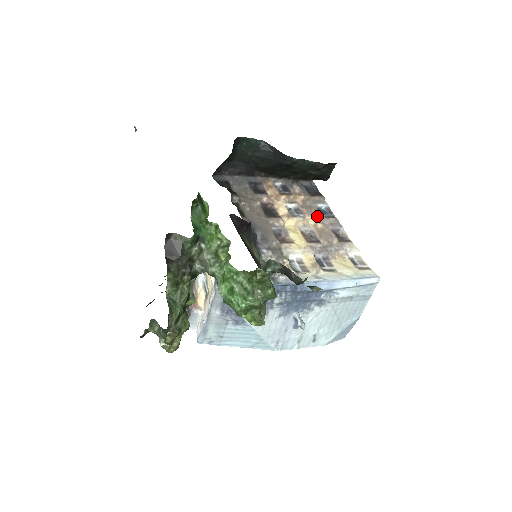
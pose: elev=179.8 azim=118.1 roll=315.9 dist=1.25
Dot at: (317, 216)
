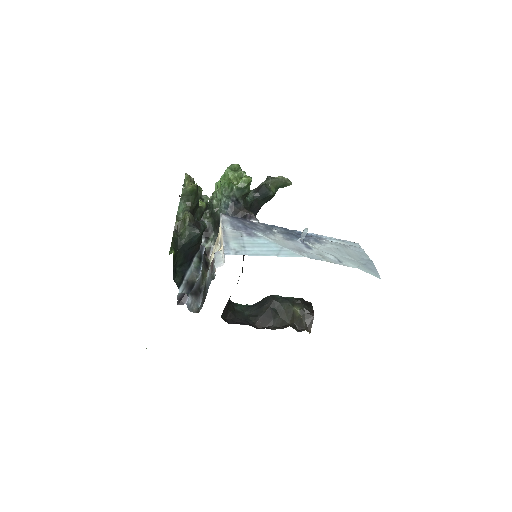
Dot at: occluded
